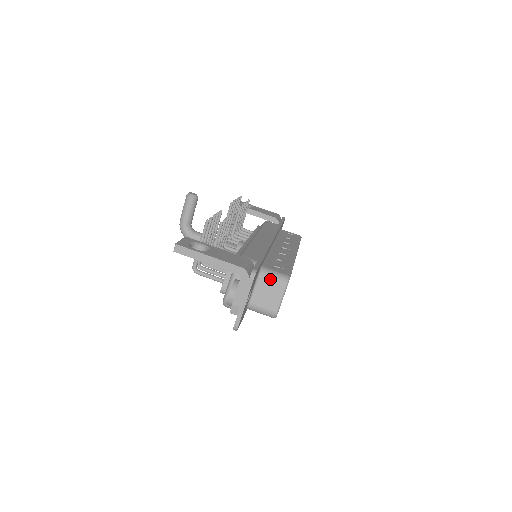
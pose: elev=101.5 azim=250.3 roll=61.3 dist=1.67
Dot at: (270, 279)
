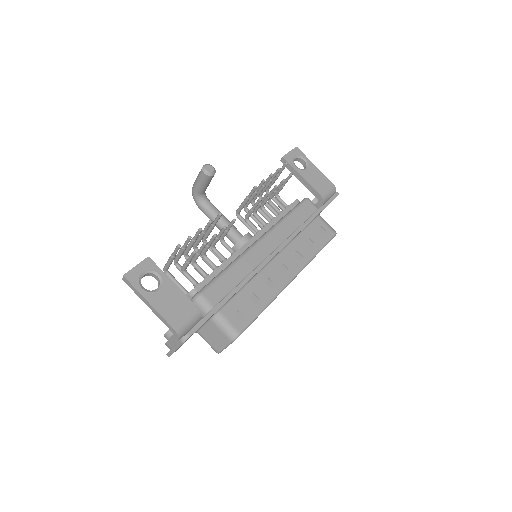
Dot at: (219, 328)
